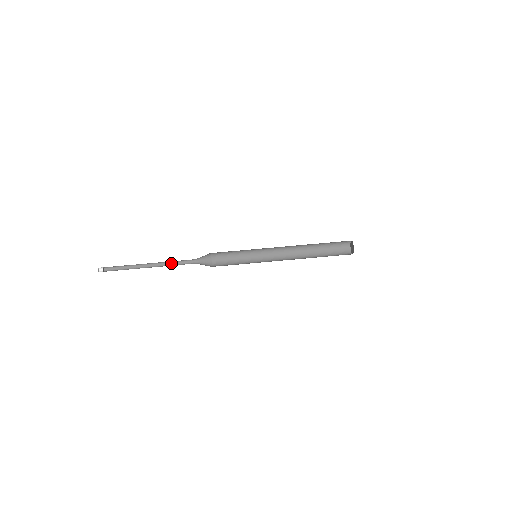
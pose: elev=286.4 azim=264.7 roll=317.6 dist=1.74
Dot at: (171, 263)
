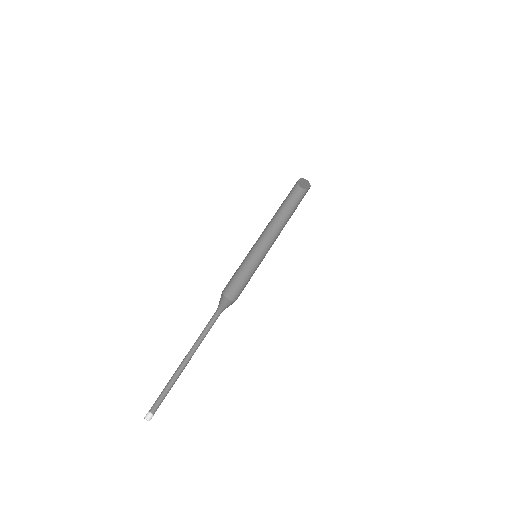
Dot at: (200, 335)
